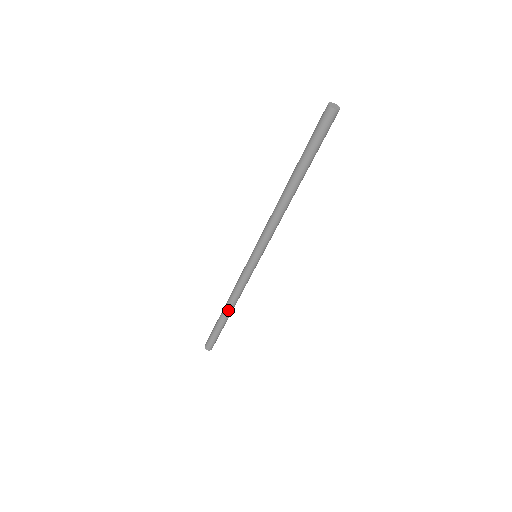
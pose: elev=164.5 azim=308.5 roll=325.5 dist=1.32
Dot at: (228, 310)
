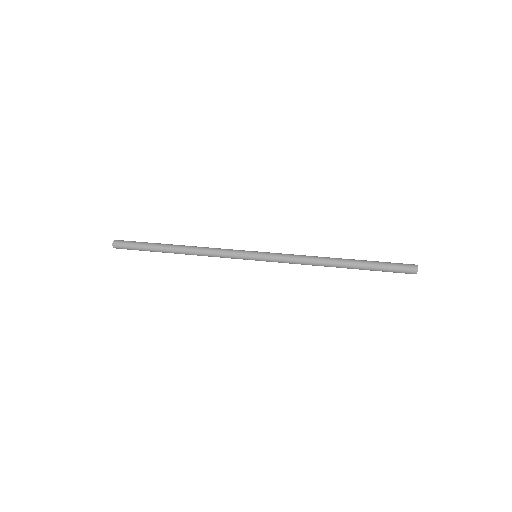
Dot at: occluded
